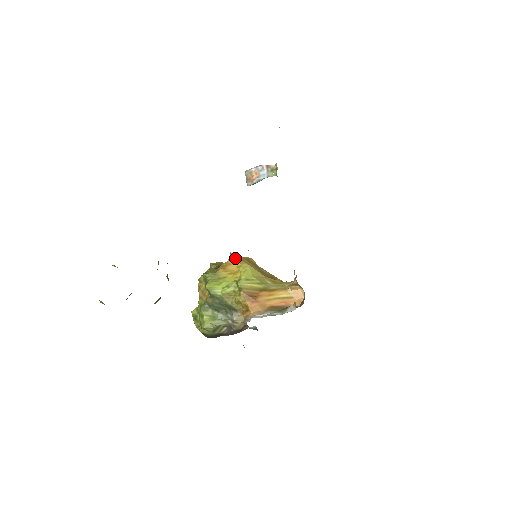
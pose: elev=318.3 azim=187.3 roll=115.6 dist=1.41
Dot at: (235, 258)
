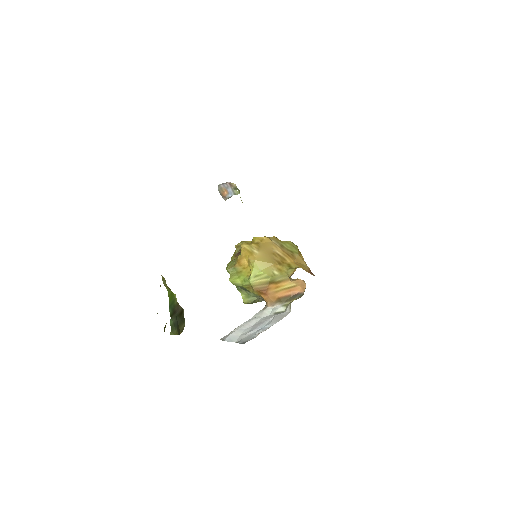
Dot at: (245, 252)
